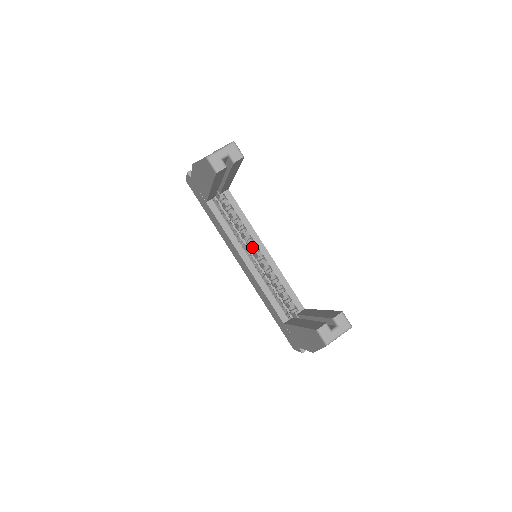
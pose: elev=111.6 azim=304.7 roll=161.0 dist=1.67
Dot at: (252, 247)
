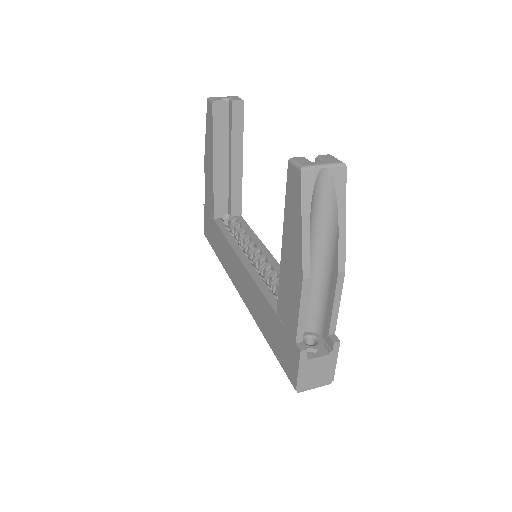
Dot at: (255, 256)
